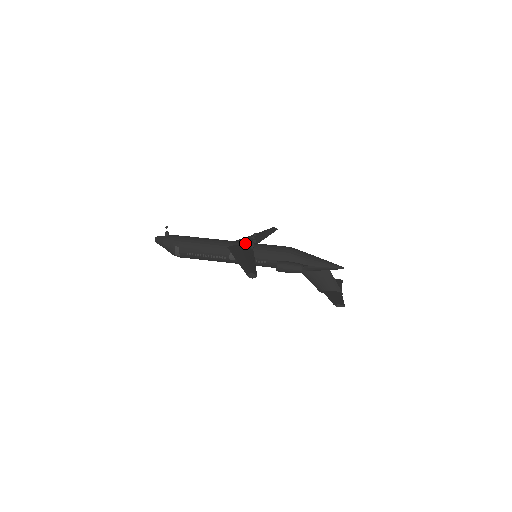
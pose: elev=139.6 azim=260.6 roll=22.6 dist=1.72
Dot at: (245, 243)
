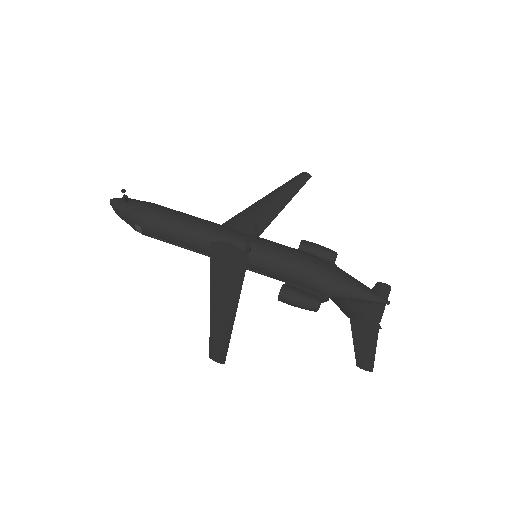
Dot at: (239, 239)
